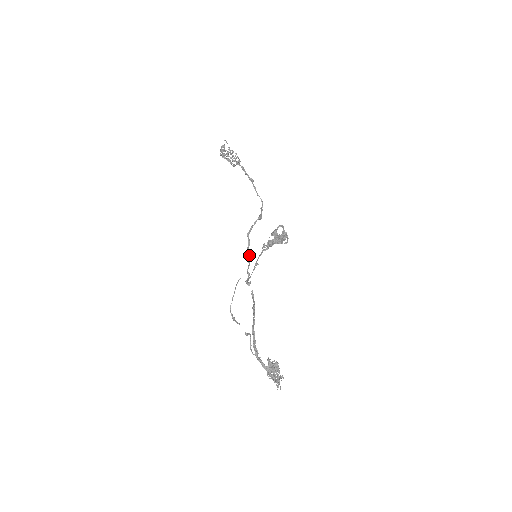
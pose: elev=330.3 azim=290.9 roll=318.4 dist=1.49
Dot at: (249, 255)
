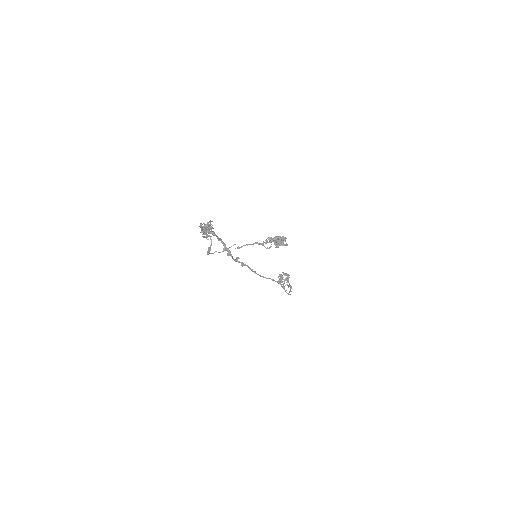
Dot at: occluded
